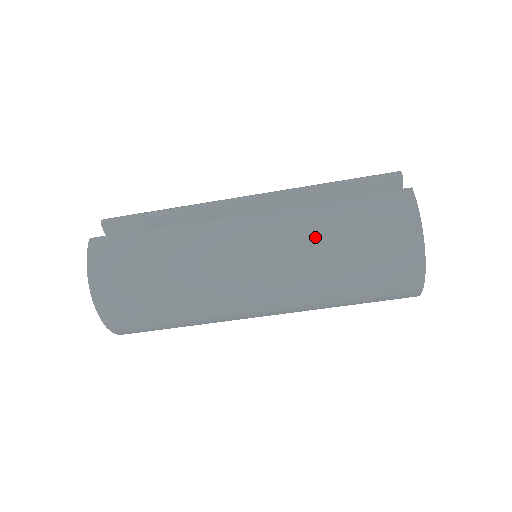
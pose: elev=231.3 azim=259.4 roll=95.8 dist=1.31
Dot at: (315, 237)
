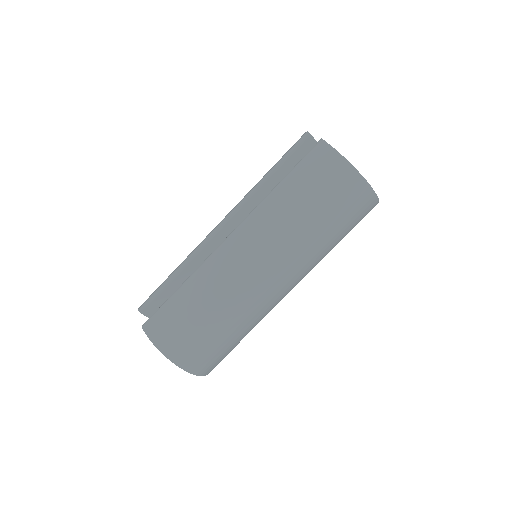
Dot at: (285, 216)
